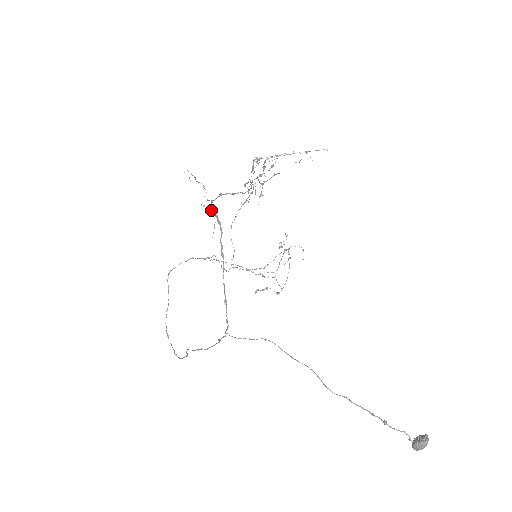
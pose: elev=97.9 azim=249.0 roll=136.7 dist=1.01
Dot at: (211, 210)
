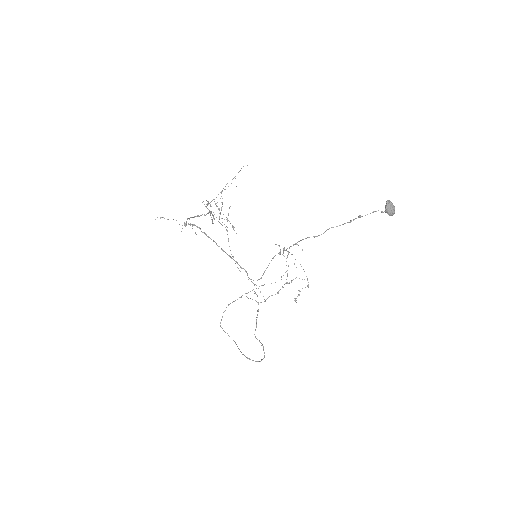
Dot at: (185, 224)
